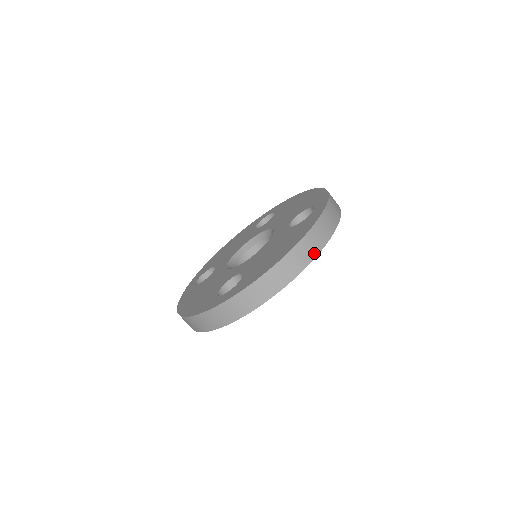
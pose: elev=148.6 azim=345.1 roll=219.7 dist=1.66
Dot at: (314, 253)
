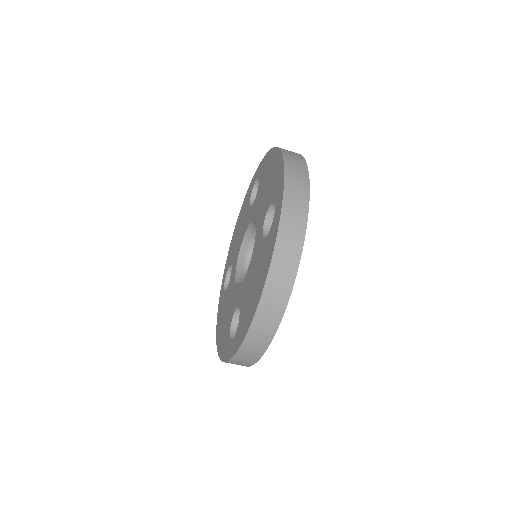
Dot at: occluded
